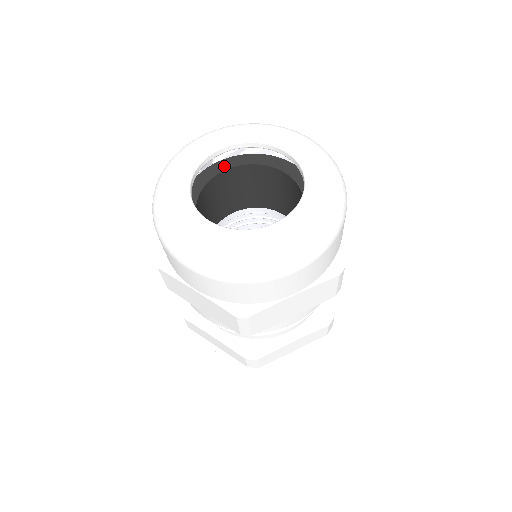
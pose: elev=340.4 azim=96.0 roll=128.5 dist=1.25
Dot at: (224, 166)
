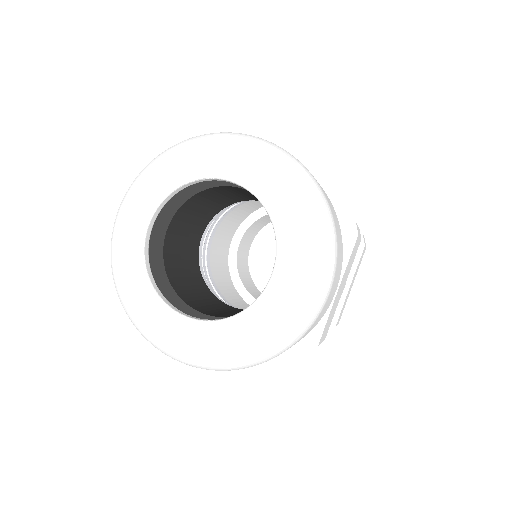
Dot at: (208, 182)
